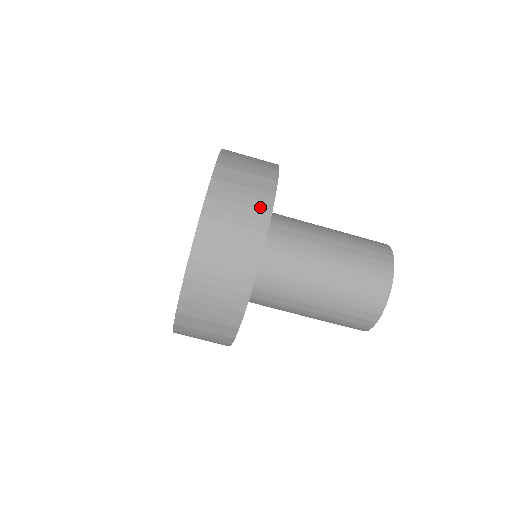
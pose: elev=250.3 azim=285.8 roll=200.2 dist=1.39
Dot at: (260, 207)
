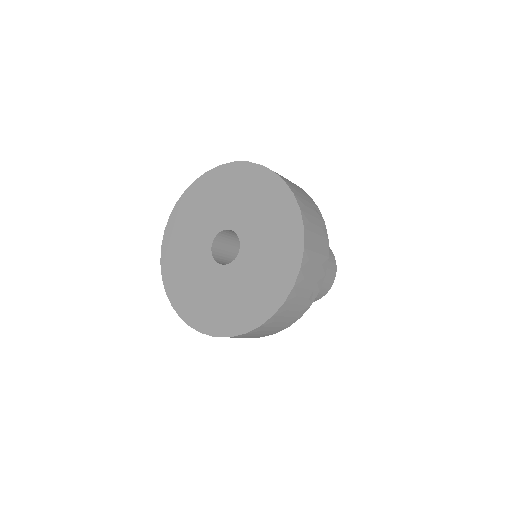
Dot at: (322, 271)
